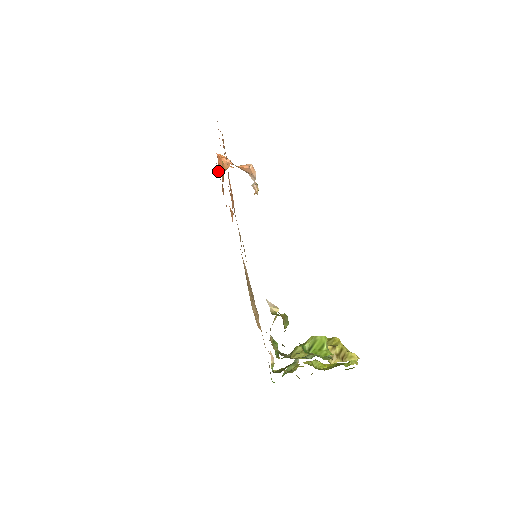
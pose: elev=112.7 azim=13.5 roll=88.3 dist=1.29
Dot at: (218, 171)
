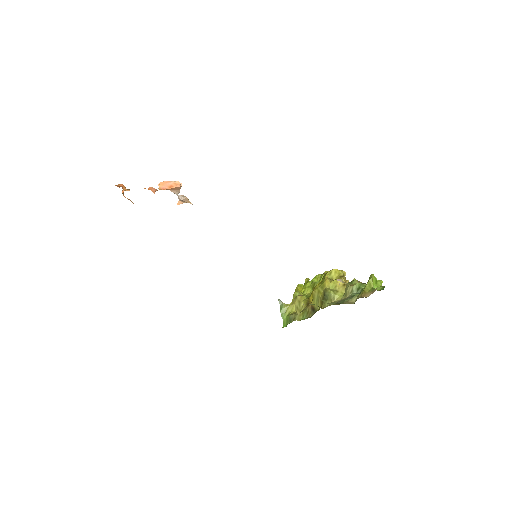
Dot at: occluded
